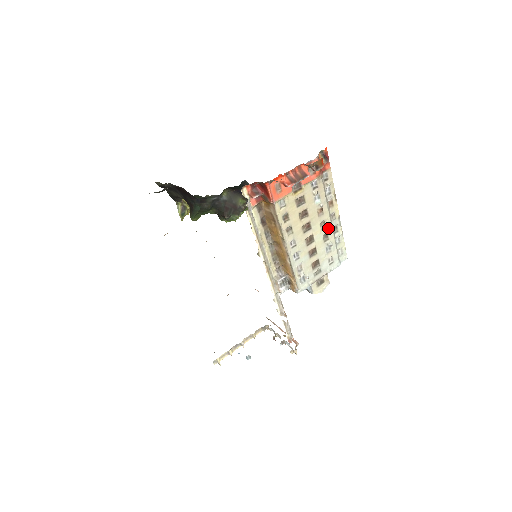
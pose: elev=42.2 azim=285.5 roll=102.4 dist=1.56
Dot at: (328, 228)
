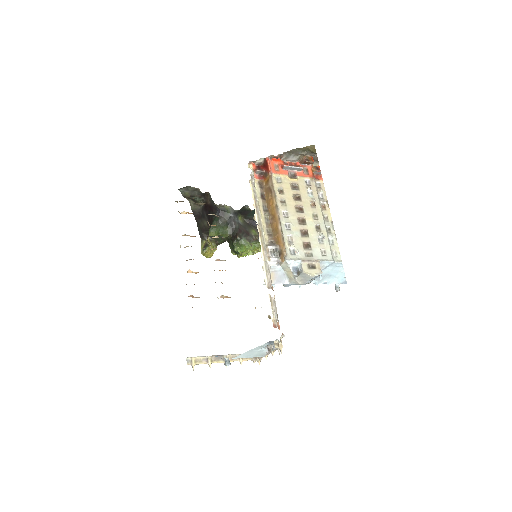
Dot at: (320, 222)
